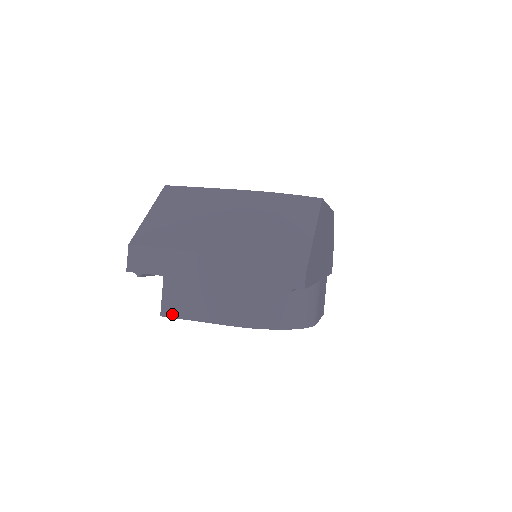
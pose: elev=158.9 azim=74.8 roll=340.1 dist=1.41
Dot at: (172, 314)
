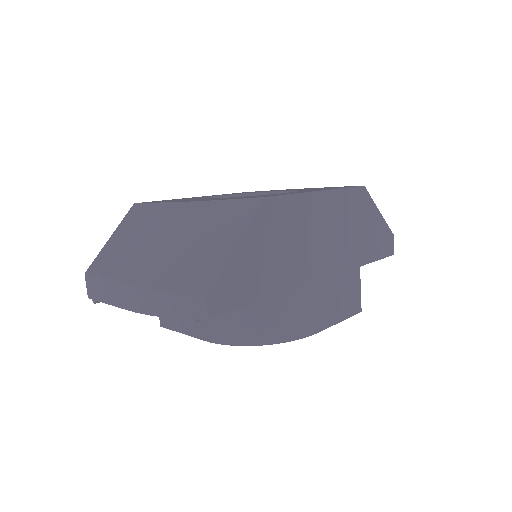
Dot at: (167, 325)
